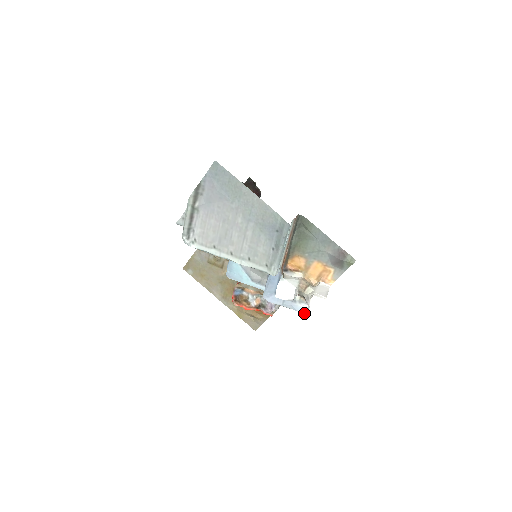
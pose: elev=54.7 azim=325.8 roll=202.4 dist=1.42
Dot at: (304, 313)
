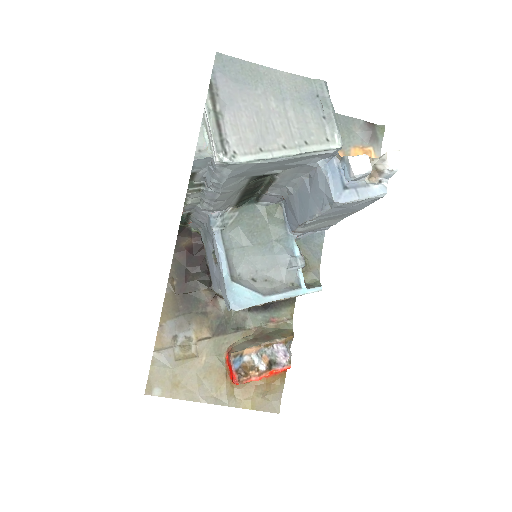
Dot at: (383, 194)
